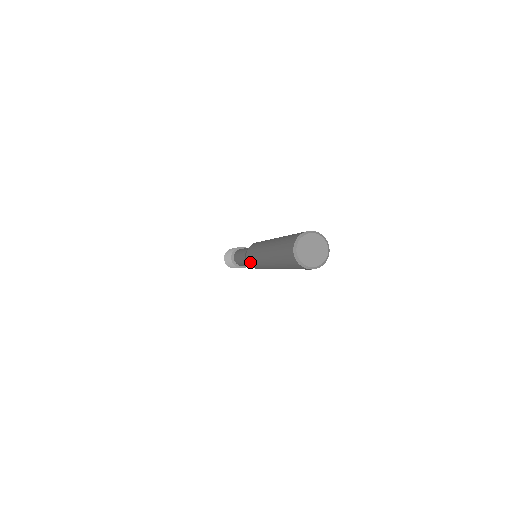
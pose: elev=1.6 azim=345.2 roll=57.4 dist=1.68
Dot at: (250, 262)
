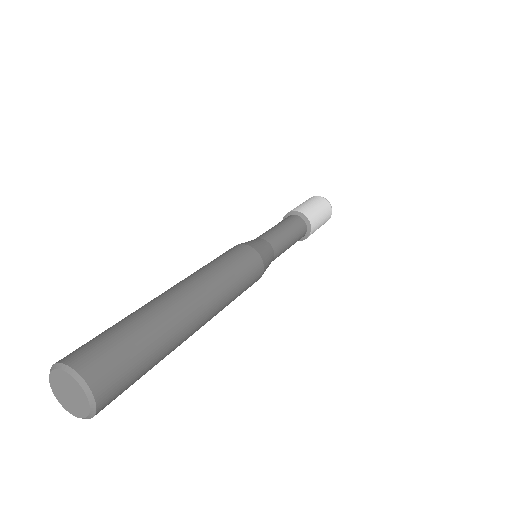
Dot at: occluded
